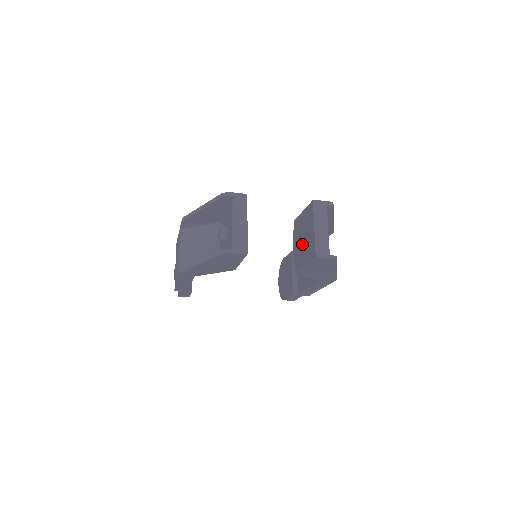
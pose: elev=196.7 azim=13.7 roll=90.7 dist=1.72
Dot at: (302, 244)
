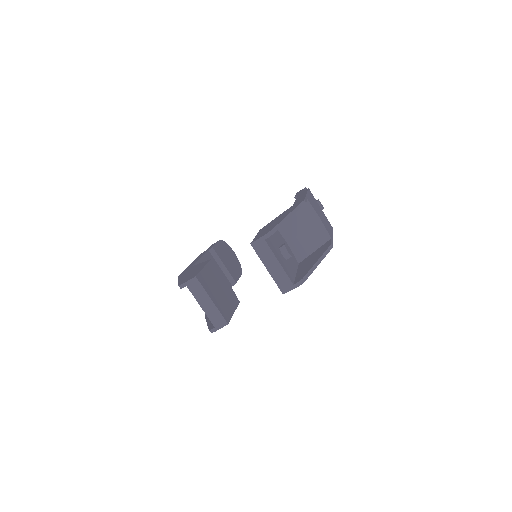
Dot at: occluded
